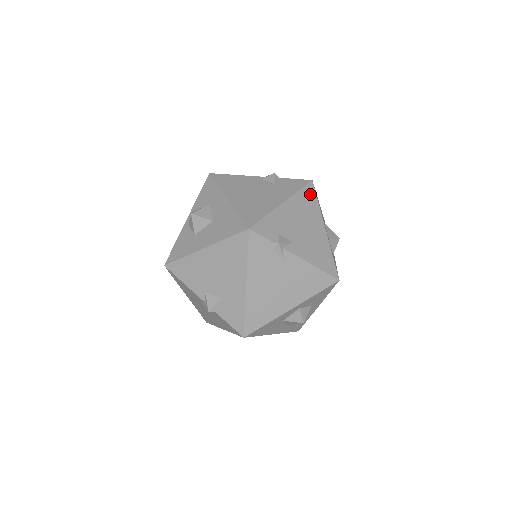
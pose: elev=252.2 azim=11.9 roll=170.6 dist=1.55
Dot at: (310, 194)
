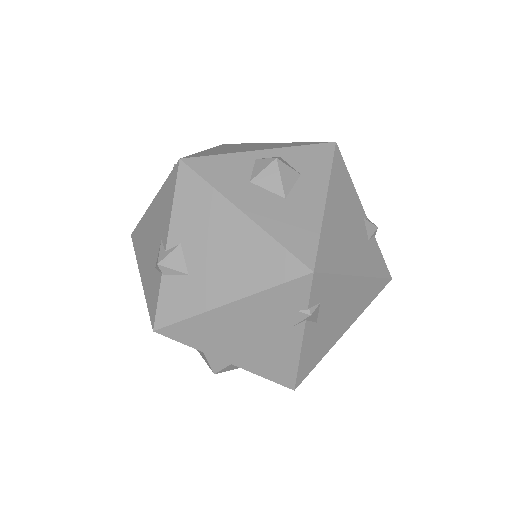
Dot at: (377, 290)
